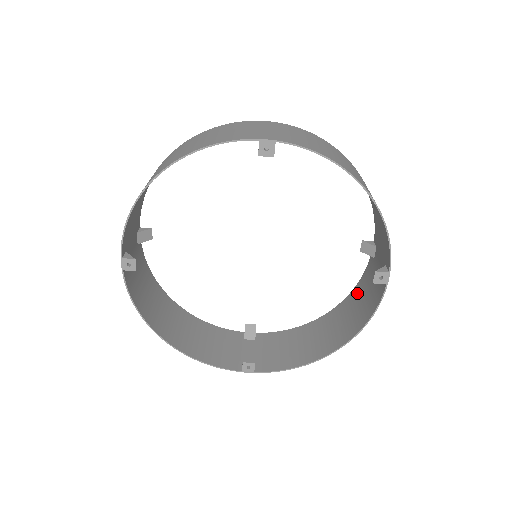
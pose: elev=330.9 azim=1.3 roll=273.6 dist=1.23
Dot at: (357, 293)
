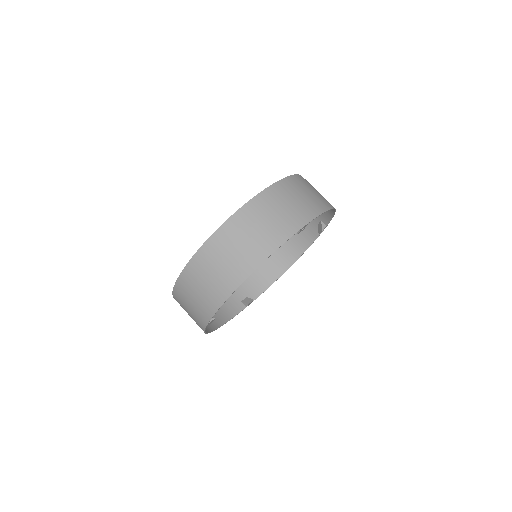
Dot at: occluded
